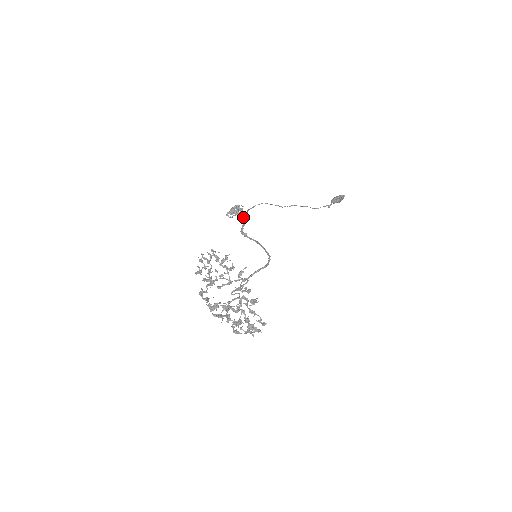
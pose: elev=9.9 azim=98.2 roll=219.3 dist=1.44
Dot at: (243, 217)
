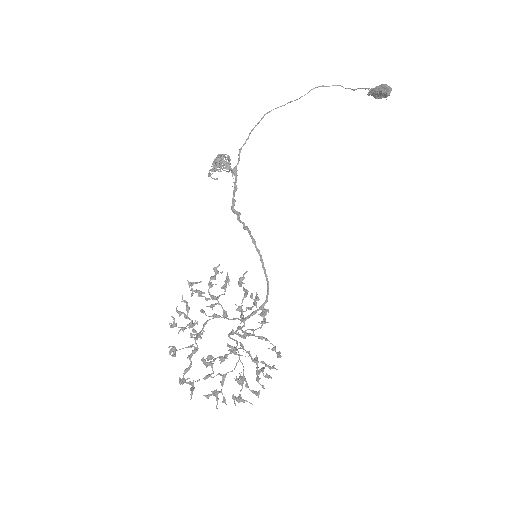
Dot at: (233, 173)
